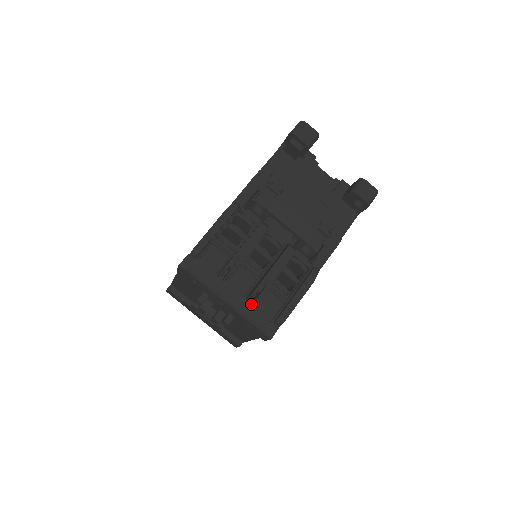
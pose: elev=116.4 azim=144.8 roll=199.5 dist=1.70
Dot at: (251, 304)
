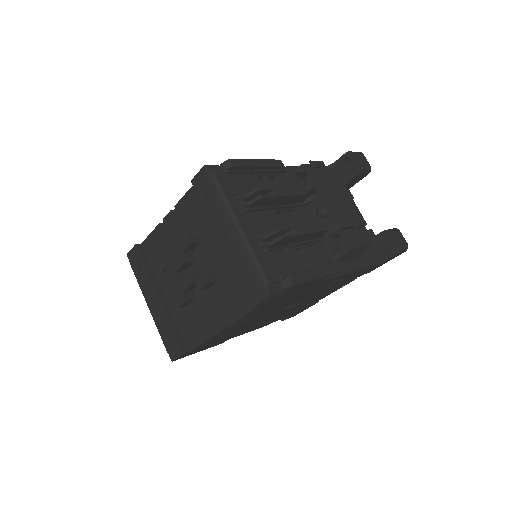
Dot at: (263, 247)
